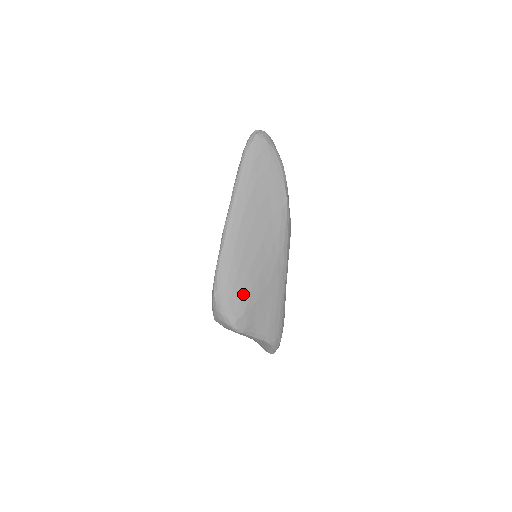
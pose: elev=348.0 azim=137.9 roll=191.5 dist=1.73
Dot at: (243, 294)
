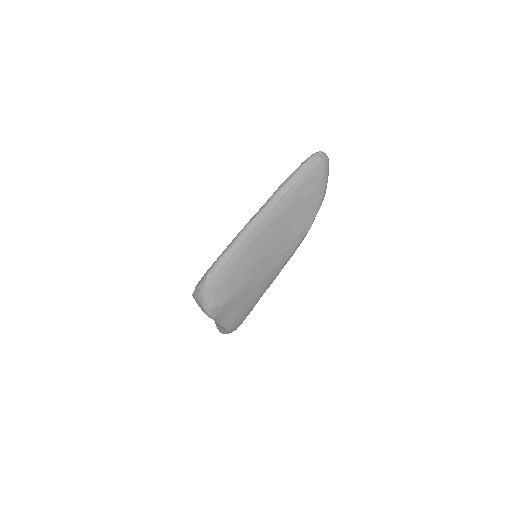
Dot at: (230, 289)
